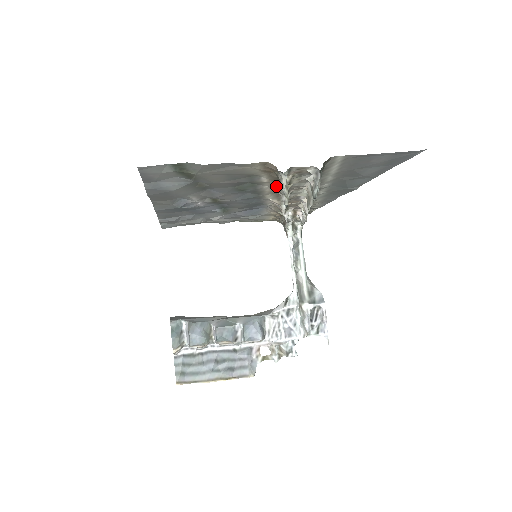
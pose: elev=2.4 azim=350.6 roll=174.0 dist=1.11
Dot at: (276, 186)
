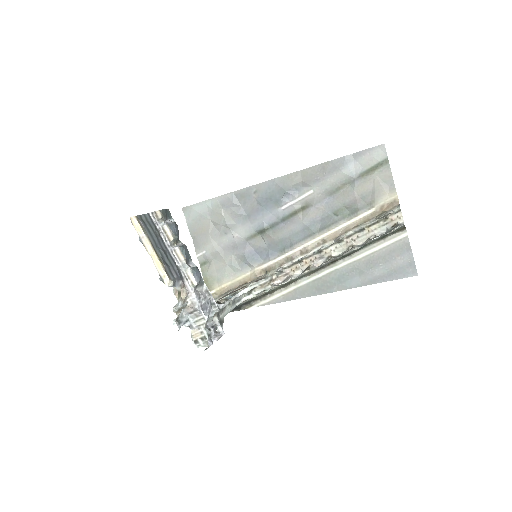
Dot at: (355, 226)
